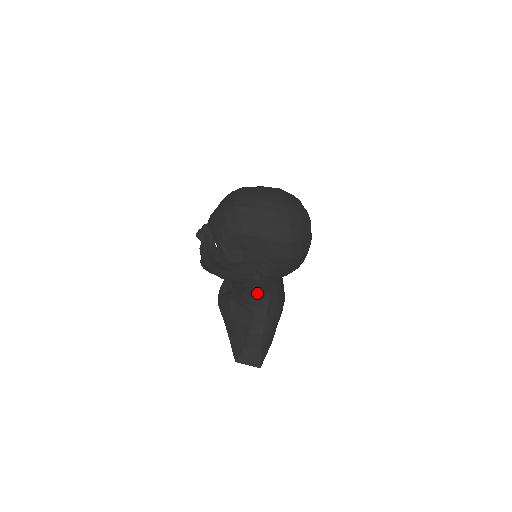
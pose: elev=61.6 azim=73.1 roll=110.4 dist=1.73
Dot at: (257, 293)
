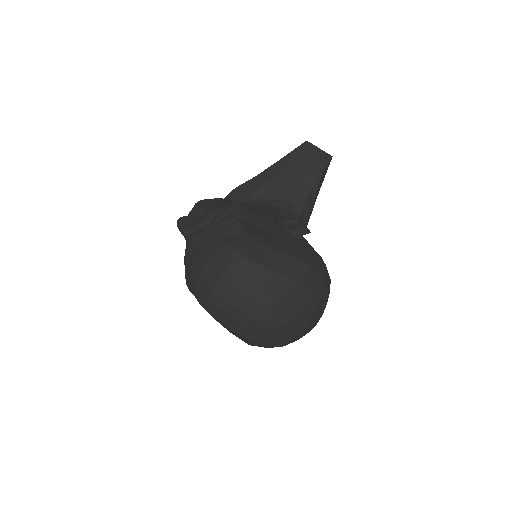
Dot at: occluded
